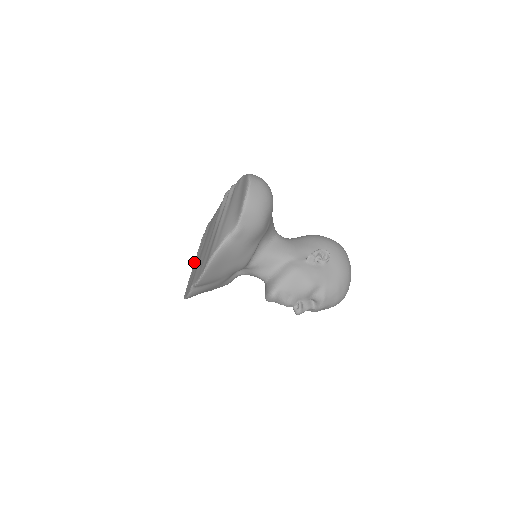
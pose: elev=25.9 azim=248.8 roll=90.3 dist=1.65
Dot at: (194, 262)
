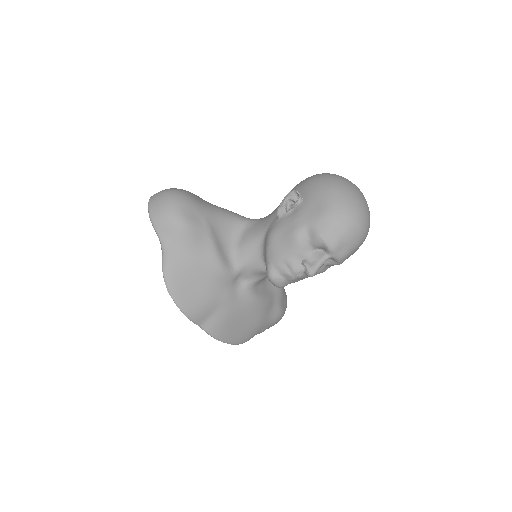
Dot at: occluded
